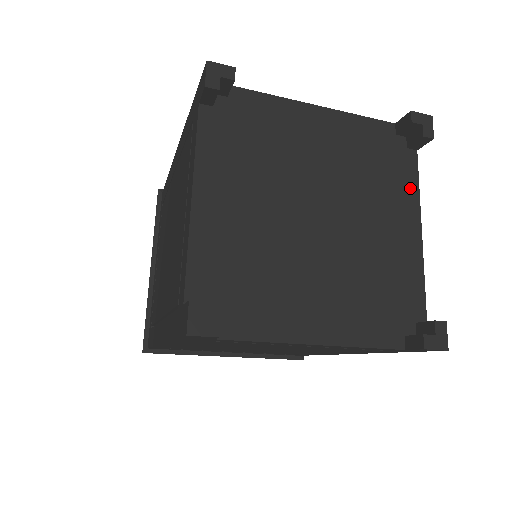
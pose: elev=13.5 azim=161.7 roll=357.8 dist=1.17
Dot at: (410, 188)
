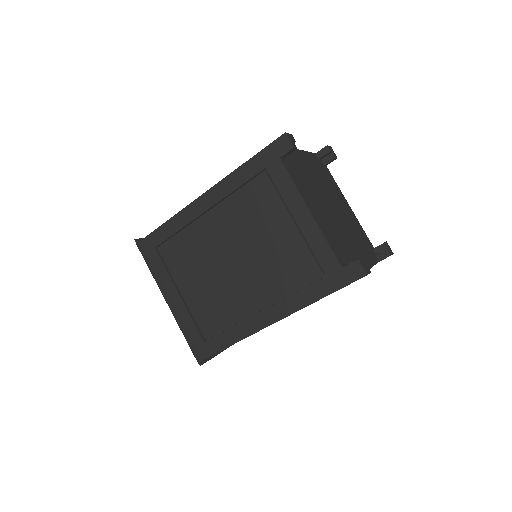
Dot at: (336, 186)
